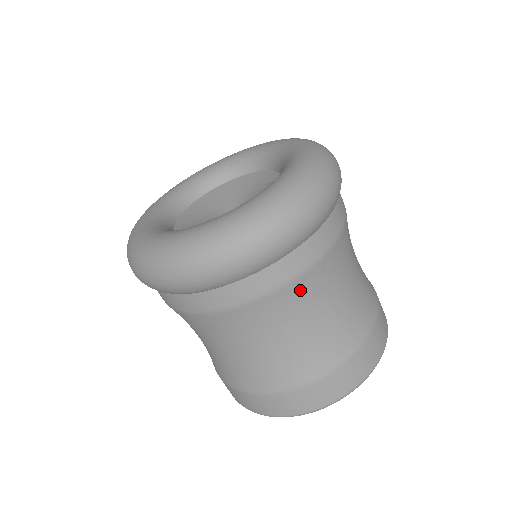
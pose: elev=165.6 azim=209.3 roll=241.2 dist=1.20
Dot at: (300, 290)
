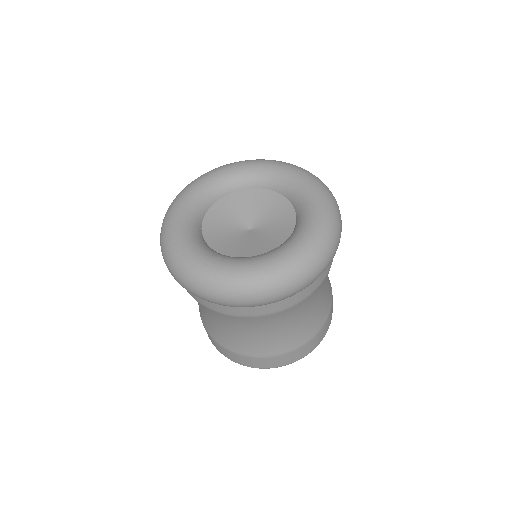
Dot at: occluded
